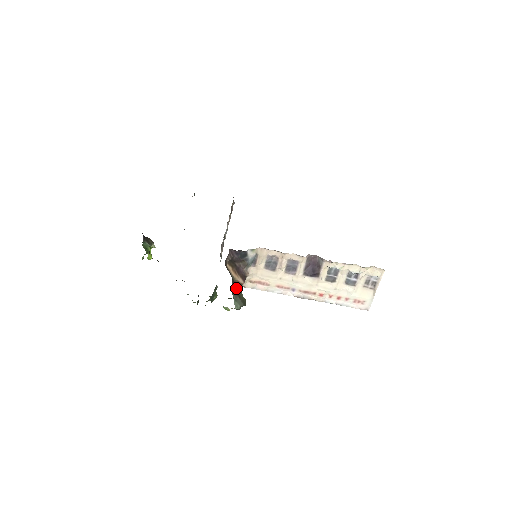
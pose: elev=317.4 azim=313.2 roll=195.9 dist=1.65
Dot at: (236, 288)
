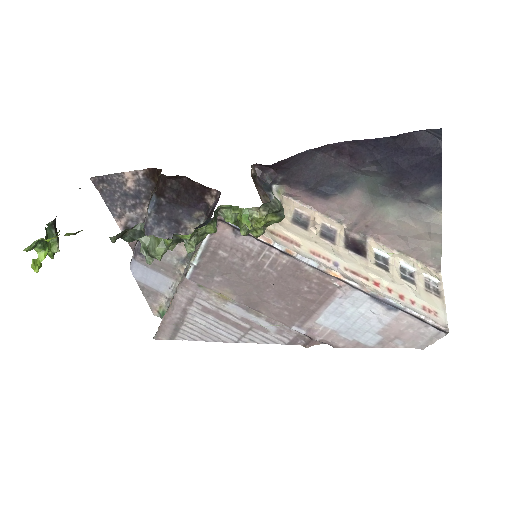
Dot at: occluded
